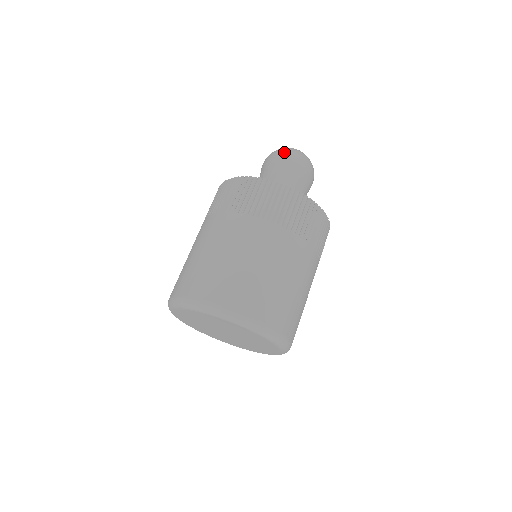
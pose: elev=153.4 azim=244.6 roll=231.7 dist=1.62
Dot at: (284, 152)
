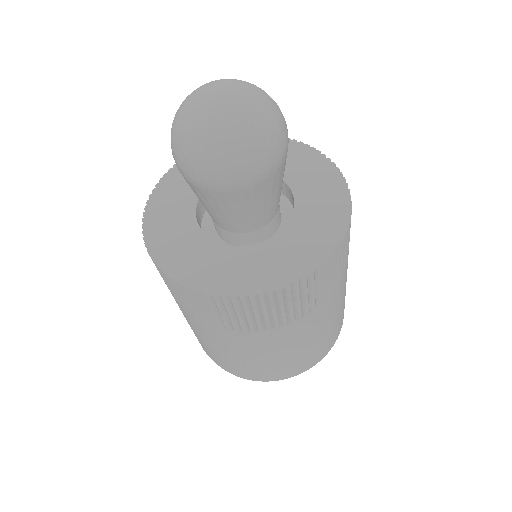
Dot at: (259, 159)
